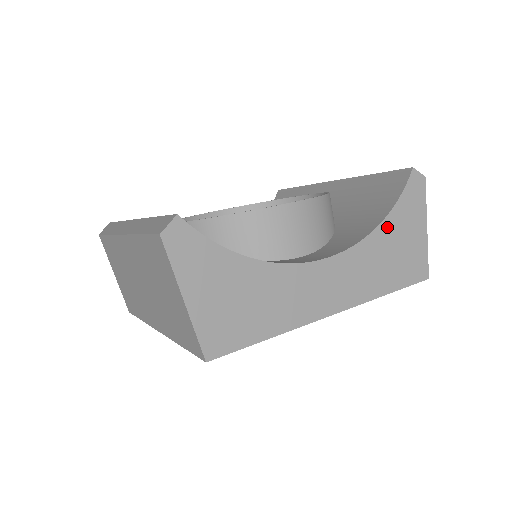
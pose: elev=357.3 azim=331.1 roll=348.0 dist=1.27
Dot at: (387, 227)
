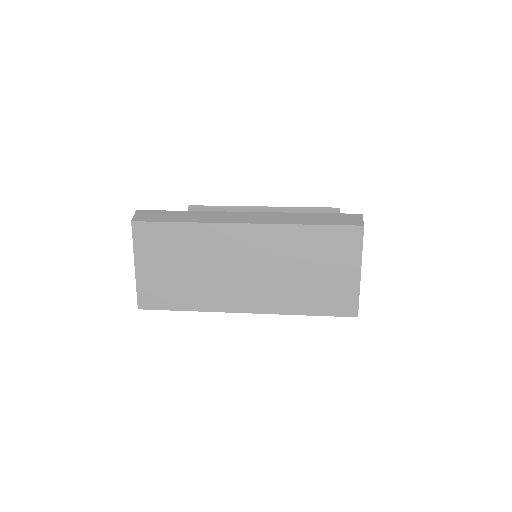
Dot at: occluded
